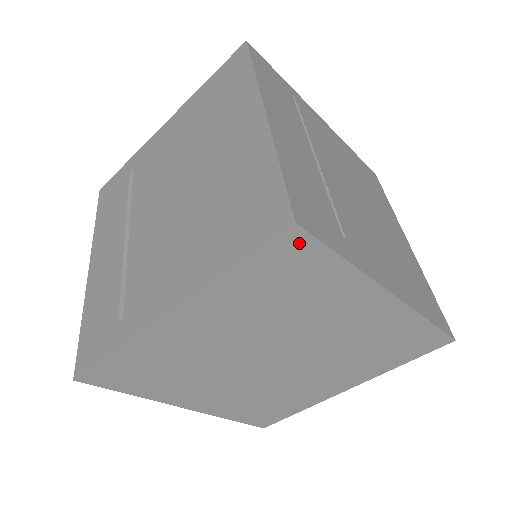
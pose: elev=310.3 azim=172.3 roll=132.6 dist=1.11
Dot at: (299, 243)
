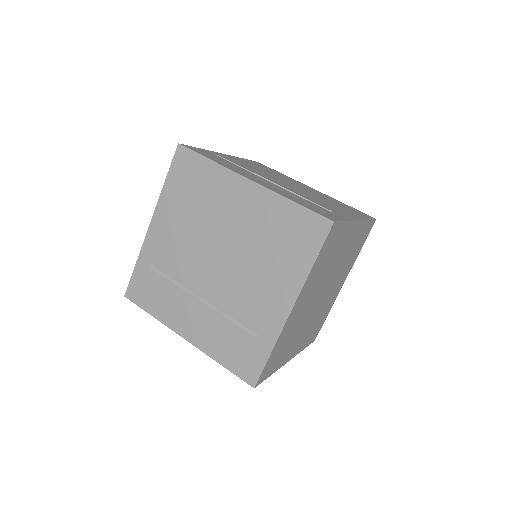
Dot at: (334, 229)
